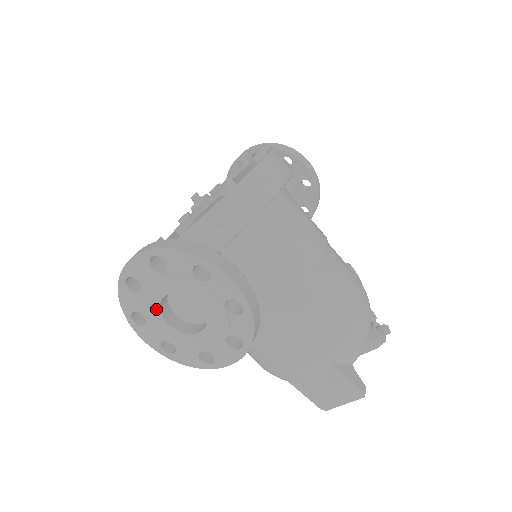
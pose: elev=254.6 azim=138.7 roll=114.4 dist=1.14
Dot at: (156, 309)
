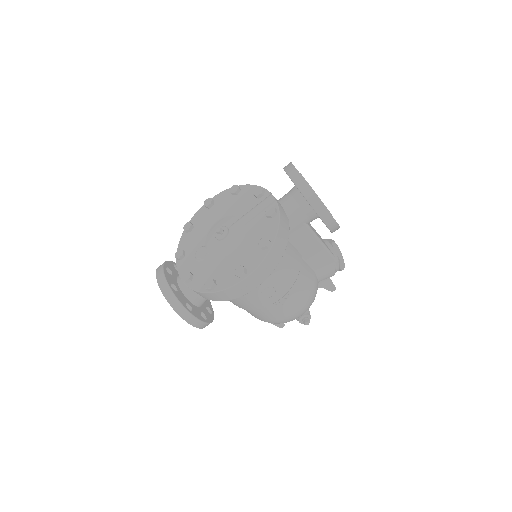
Dot at: occluded
